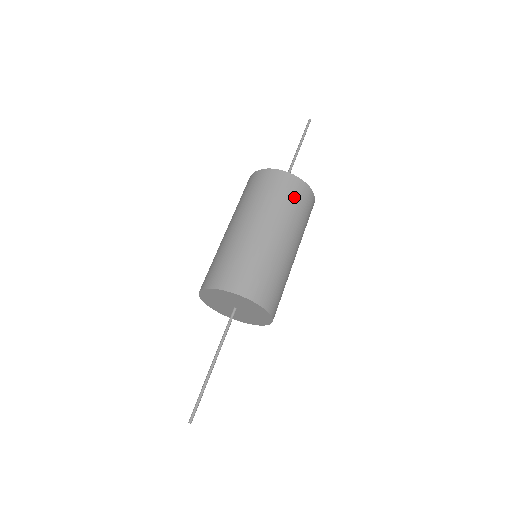
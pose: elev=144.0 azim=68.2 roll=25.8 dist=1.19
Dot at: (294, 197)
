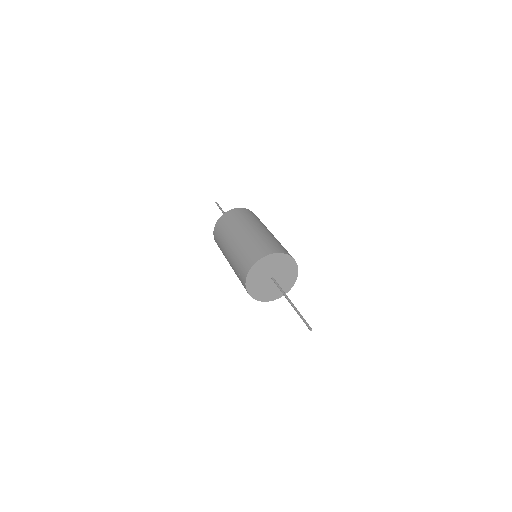
Dot at: (255, 217)
